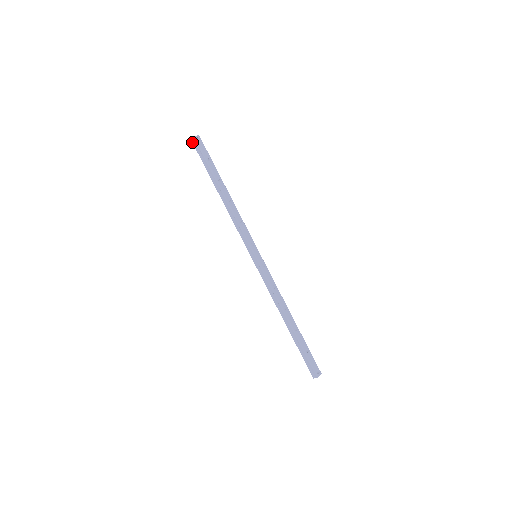
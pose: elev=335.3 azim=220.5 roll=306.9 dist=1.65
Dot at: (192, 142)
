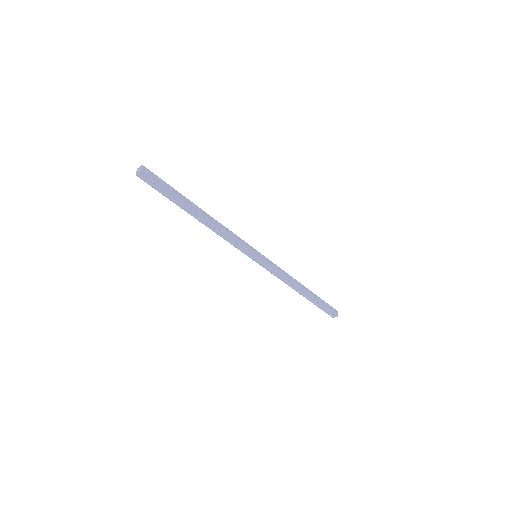
Dot at: occluded
